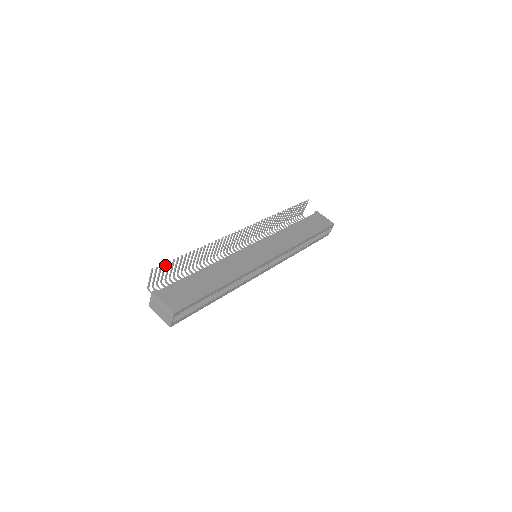
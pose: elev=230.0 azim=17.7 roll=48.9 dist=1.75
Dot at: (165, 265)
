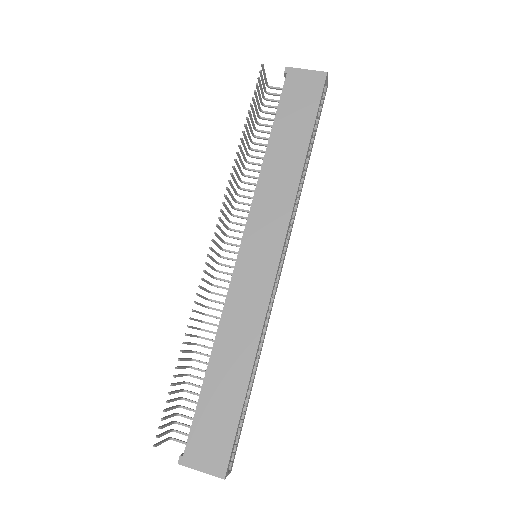
Dot at: occluded
